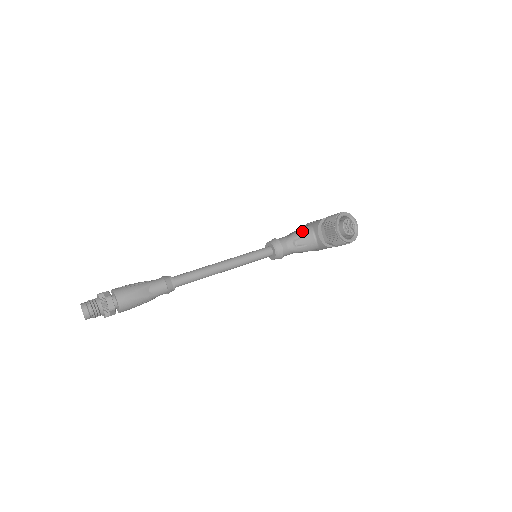
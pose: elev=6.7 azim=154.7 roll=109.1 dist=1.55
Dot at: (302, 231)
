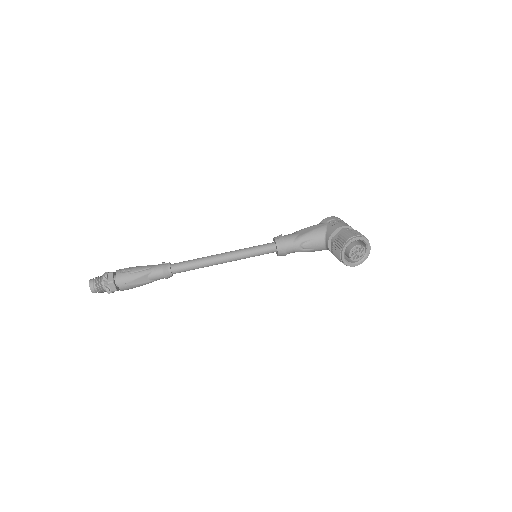
Dot at: (313, 234)
